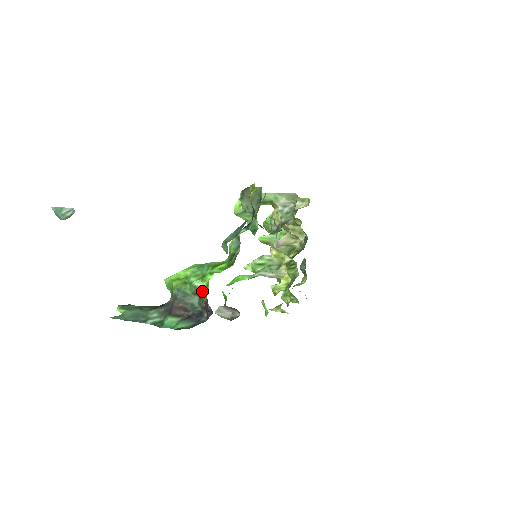
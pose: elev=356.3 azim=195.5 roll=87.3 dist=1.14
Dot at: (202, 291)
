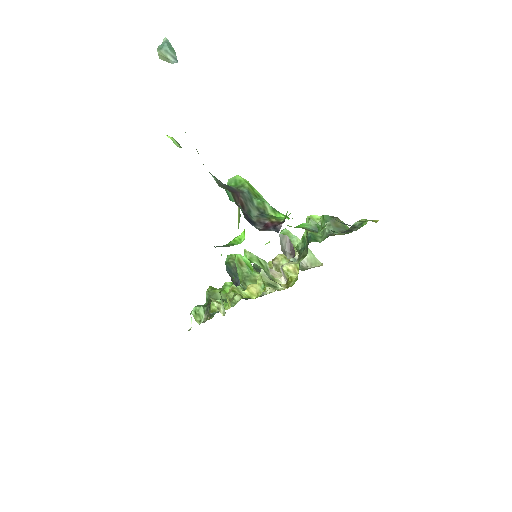
Dot at: (271, 215)
